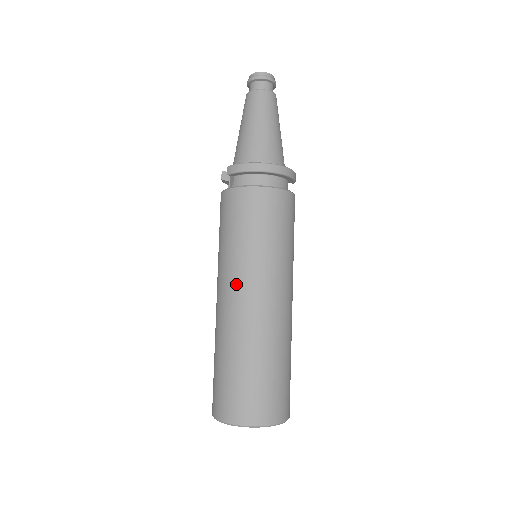
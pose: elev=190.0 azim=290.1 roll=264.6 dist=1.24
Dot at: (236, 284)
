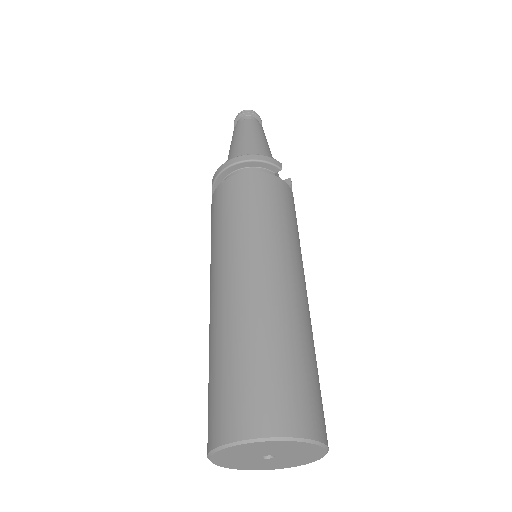
Dot at: (211, 280)
